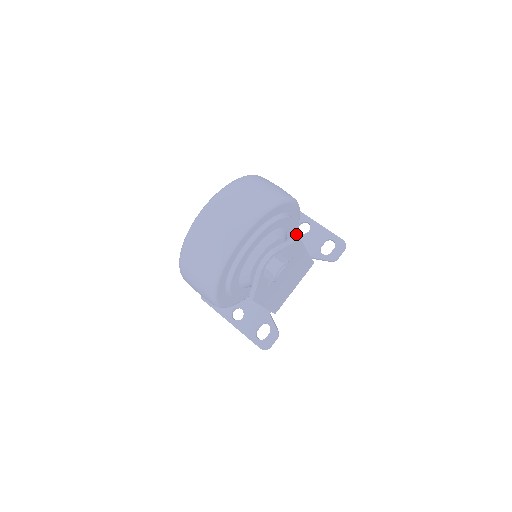
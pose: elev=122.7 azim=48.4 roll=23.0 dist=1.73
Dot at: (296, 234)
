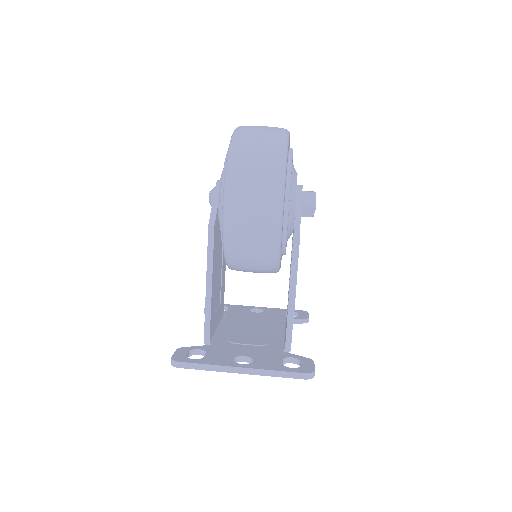
Dot at: (253, 313)
